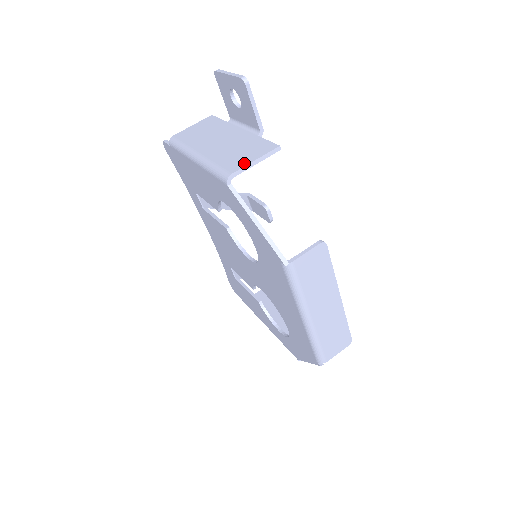
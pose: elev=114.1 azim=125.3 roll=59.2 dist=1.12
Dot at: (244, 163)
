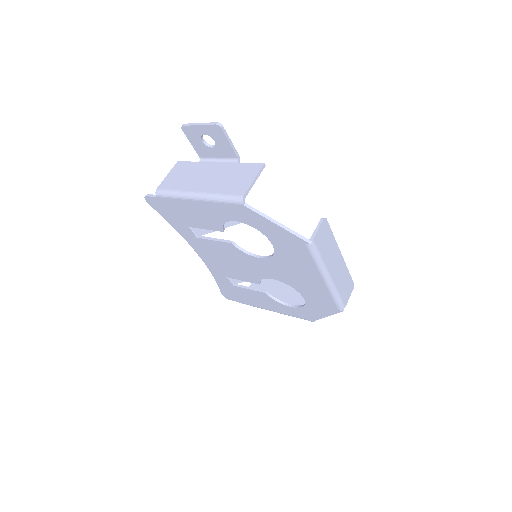
Dot at: (247, 185)
